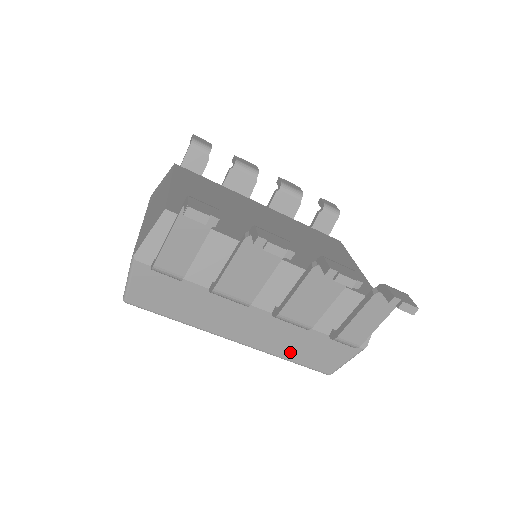
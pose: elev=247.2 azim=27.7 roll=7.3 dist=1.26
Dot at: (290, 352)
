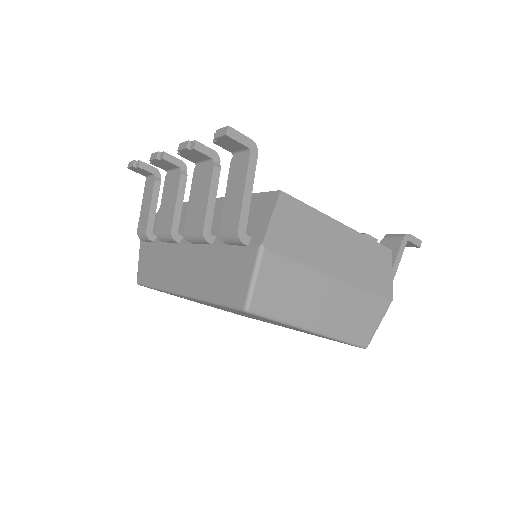
Dot at: (210, 287)
